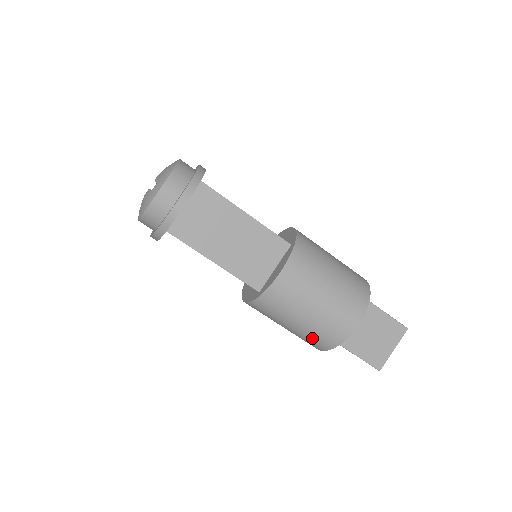
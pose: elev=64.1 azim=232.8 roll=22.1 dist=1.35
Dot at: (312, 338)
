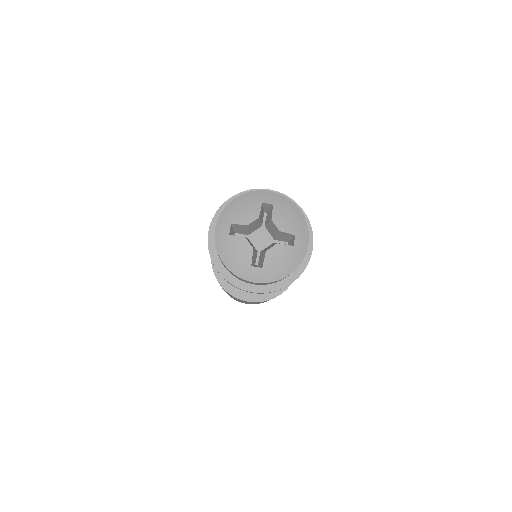
Dot at: occluded
